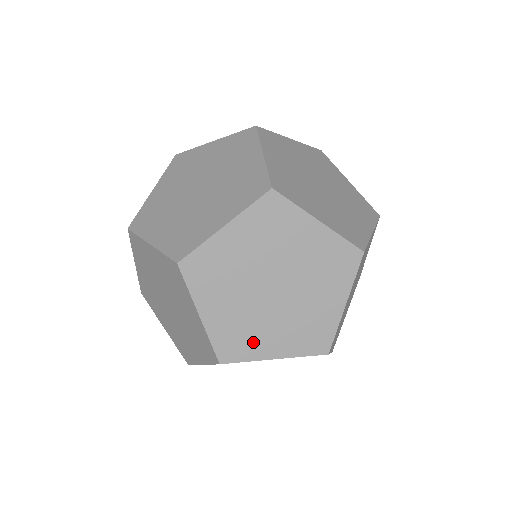
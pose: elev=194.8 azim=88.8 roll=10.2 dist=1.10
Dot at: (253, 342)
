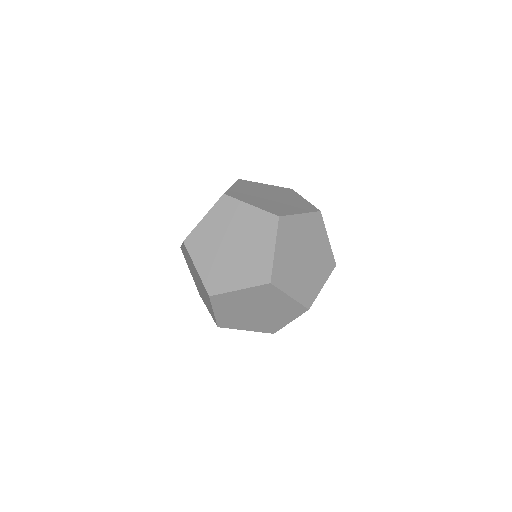
Dot at: (275, 324)
